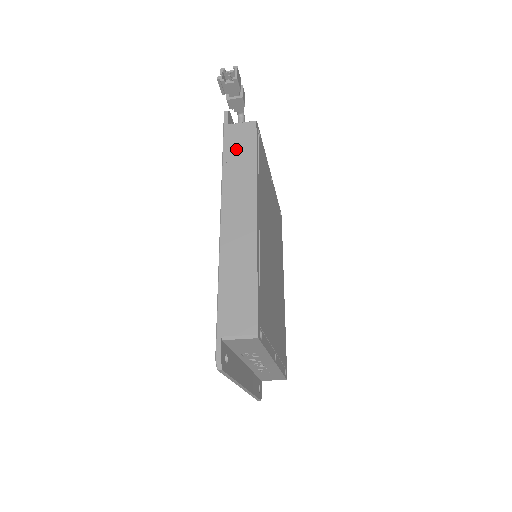
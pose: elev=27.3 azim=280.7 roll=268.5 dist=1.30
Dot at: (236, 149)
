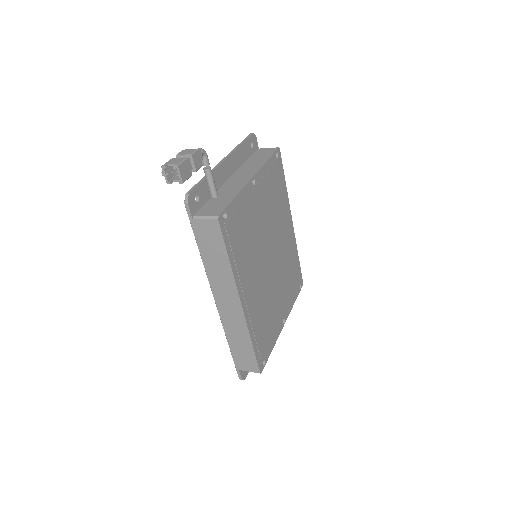
Dot at: (208, 247)
